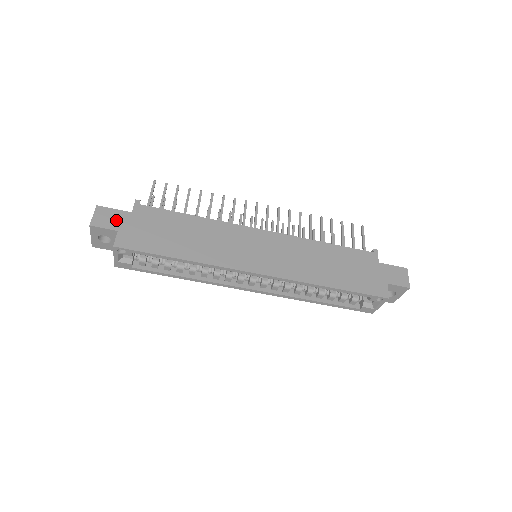
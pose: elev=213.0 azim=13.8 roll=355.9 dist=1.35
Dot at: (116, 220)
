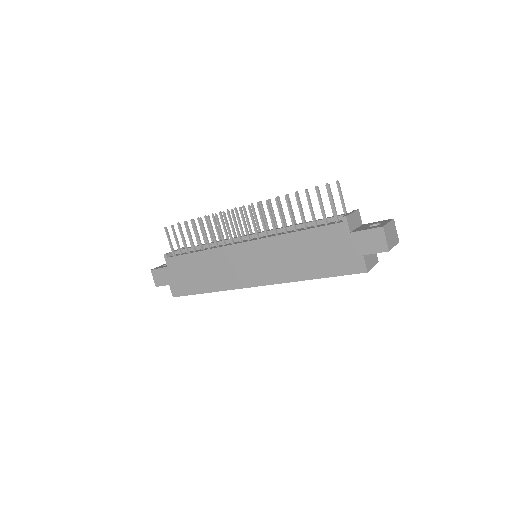
Dot at: (164, 277)
